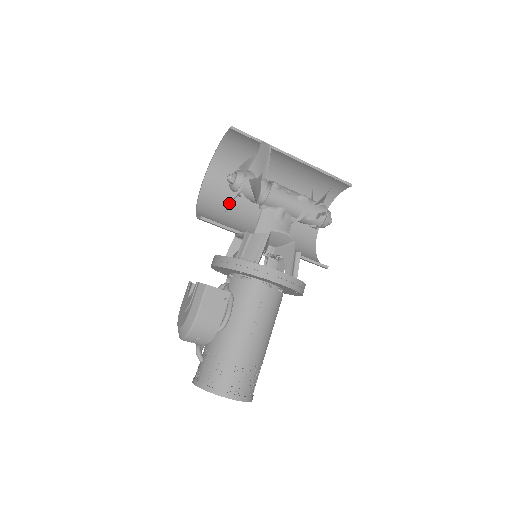
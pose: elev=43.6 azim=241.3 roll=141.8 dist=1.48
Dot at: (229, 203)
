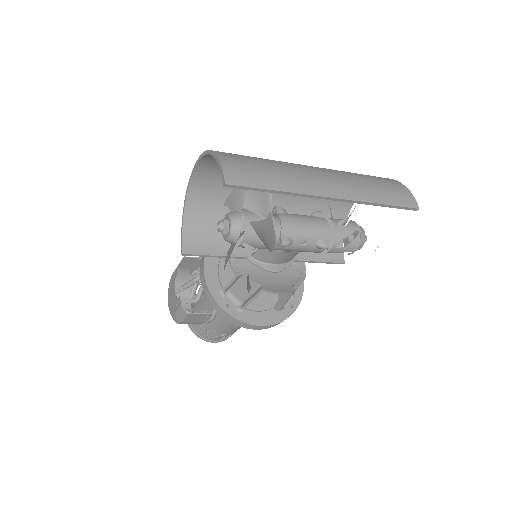
Dot at: occluded
